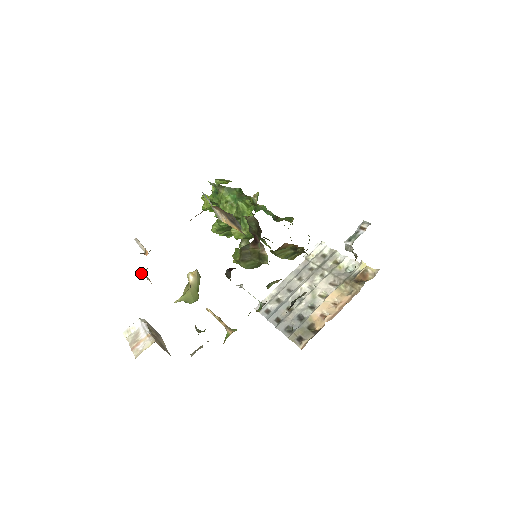
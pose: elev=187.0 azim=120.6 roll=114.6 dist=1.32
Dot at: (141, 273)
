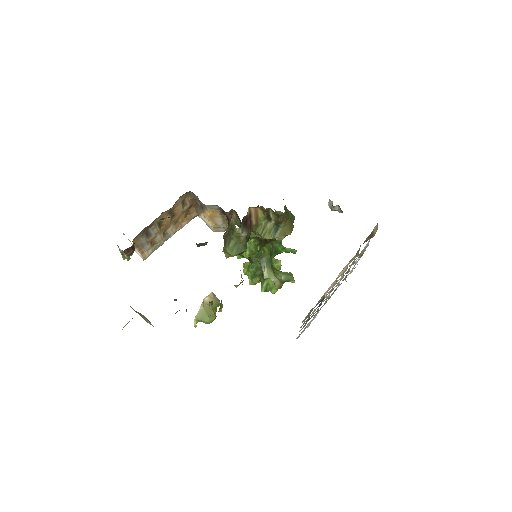
Dot at: (123, 256)
